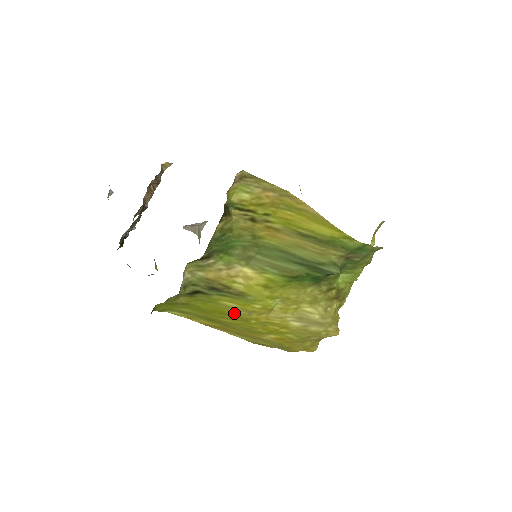
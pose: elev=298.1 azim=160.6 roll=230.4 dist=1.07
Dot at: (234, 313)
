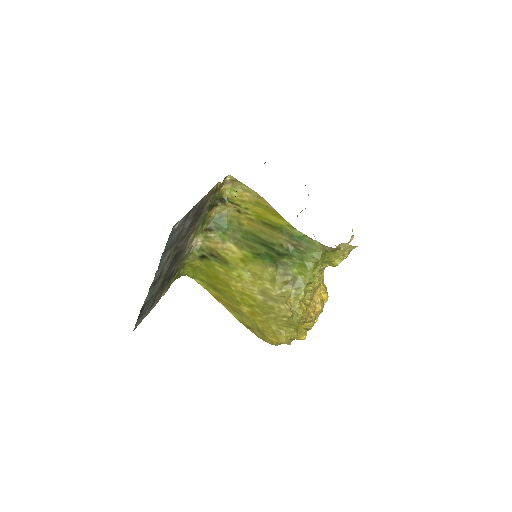
Dot at: (223, 278)
